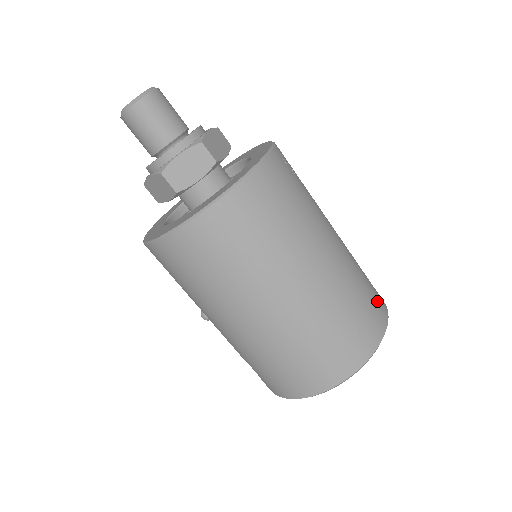
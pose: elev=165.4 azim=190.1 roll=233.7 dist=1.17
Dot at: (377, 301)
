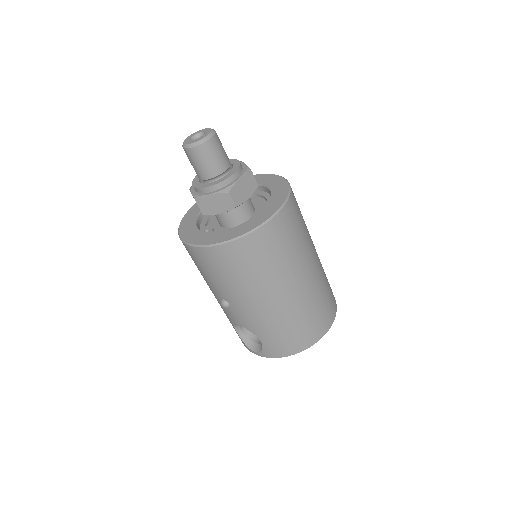
Dot at: occluded
